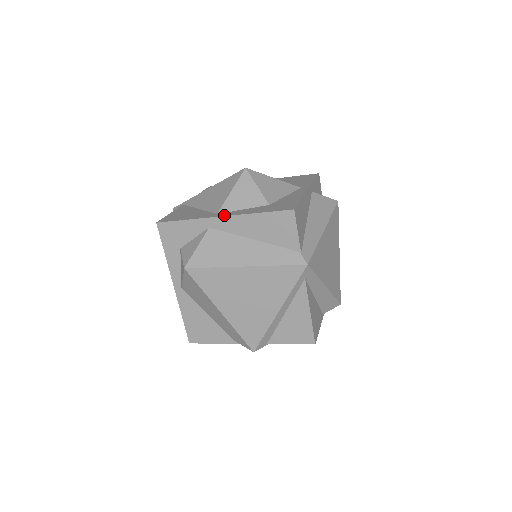
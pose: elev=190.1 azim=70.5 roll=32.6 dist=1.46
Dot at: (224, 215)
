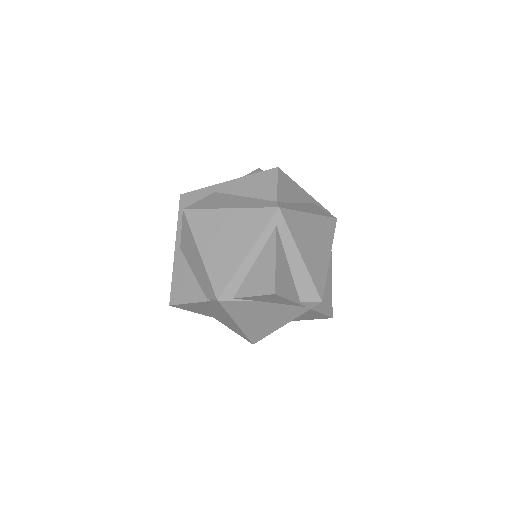
Dot at: (228, 182)
